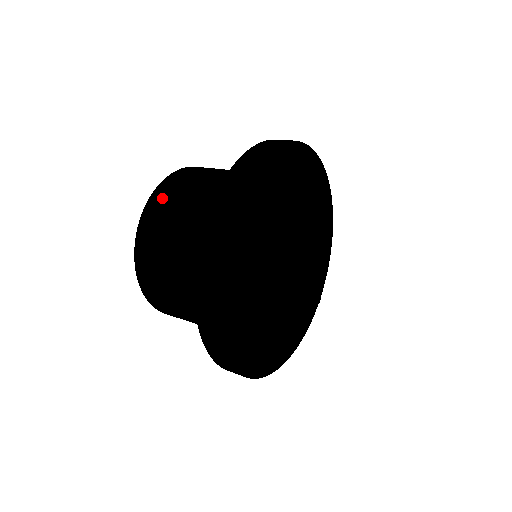
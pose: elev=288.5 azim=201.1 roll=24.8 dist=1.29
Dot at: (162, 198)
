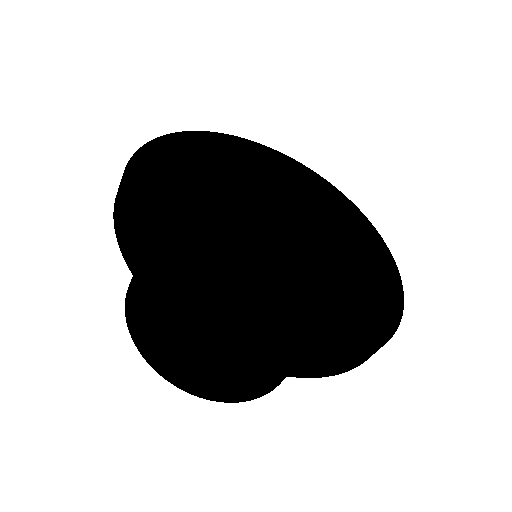
Dot at: occluded
